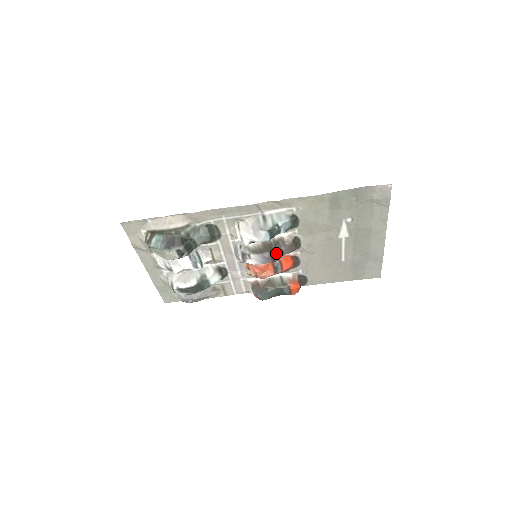
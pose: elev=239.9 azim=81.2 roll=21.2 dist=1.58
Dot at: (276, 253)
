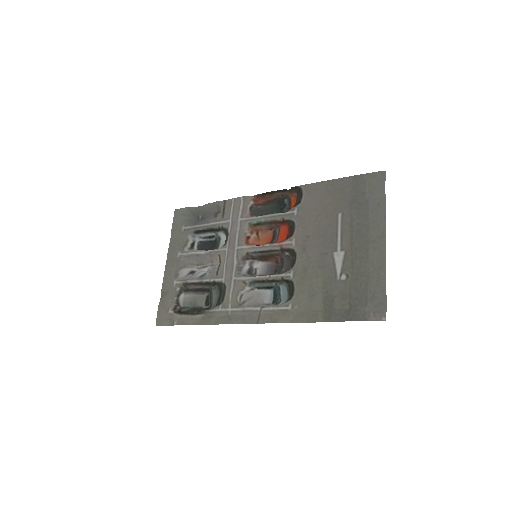
Dot at: (278, 269)
